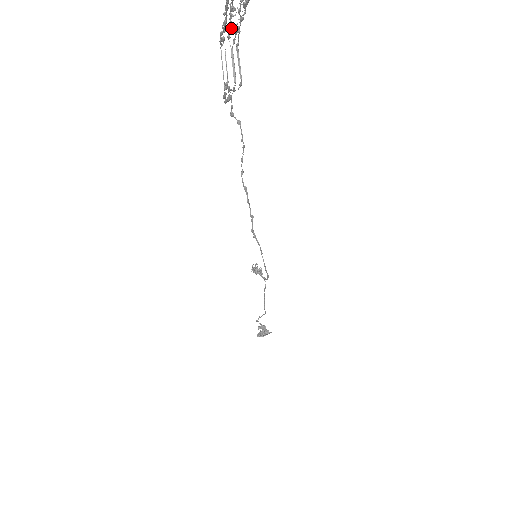
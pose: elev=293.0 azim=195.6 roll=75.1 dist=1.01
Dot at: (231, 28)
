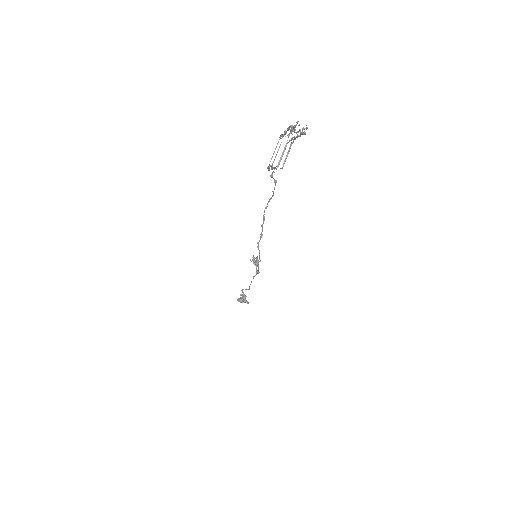
Dot at: occluded
